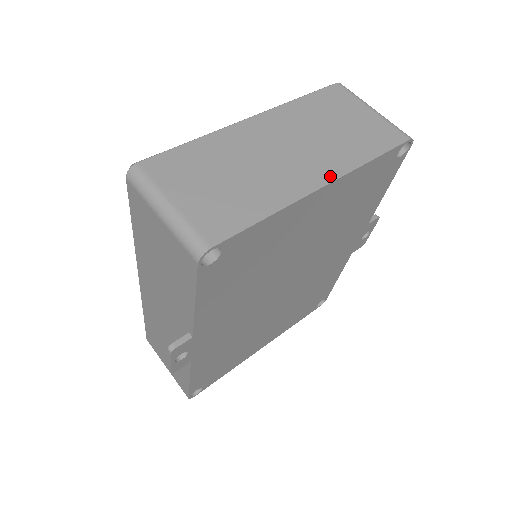
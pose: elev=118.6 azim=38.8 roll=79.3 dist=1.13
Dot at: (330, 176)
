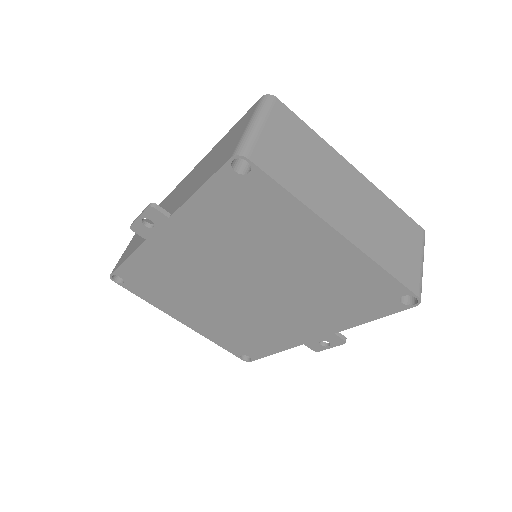
Dot at: (351, 237)
